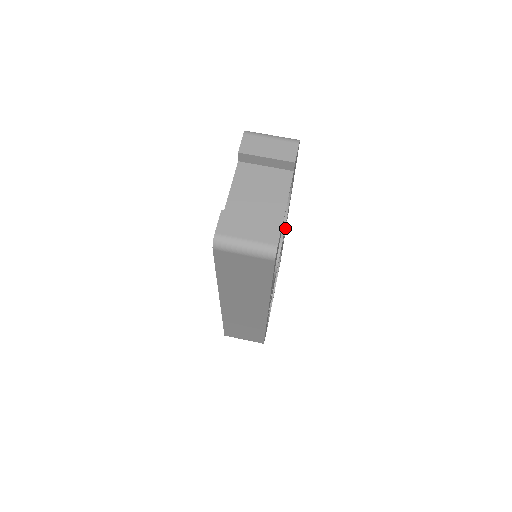
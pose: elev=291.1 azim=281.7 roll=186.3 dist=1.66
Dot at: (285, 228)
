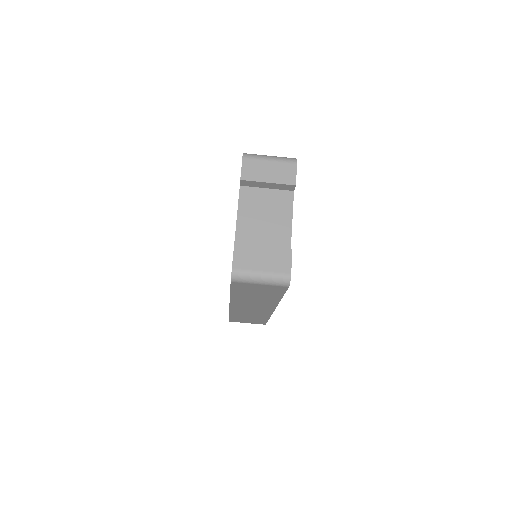
Dot at: occluded
